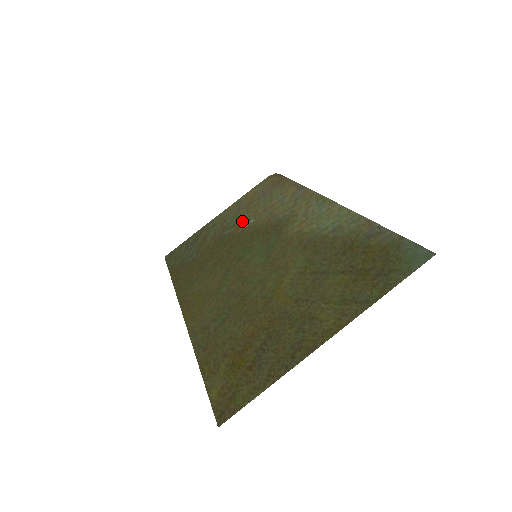
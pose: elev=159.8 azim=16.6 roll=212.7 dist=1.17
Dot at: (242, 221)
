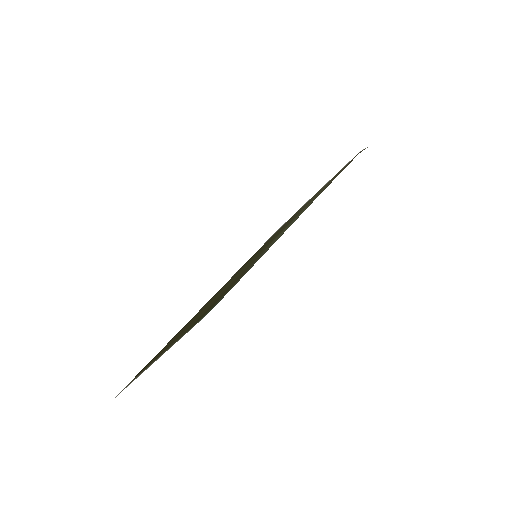
Dot at: (301, 209)
